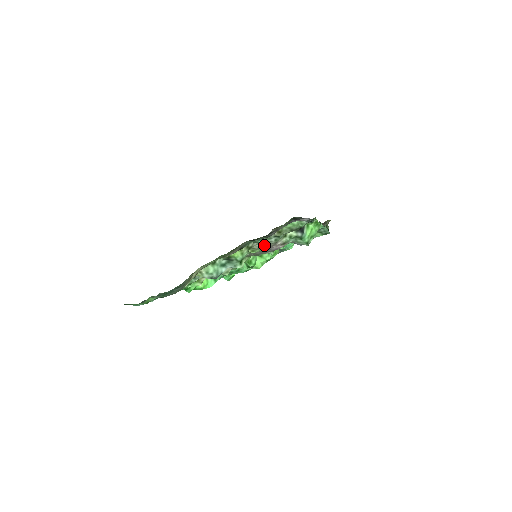
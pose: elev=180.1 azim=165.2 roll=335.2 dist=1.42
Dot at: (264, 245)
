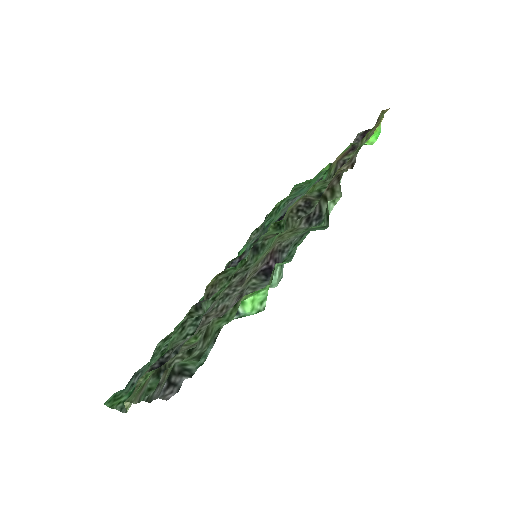
Dot at: (193, 345)
